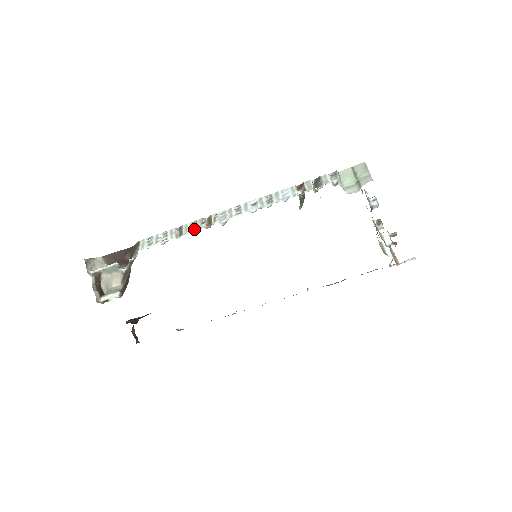
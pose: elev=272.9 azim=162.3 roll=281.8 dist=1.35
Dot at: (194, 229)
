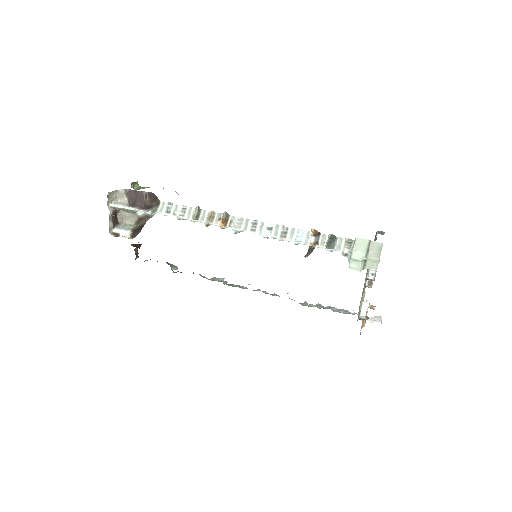
Dot at: (210, 221)
